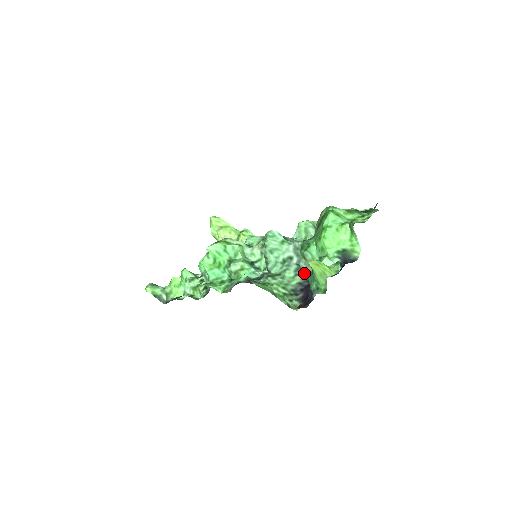
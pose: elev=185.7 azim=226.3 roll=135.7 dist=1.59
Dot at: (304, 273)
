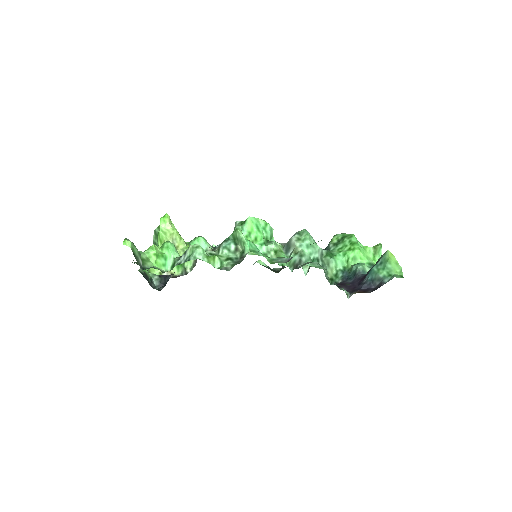
Dot at: (326, 277)
